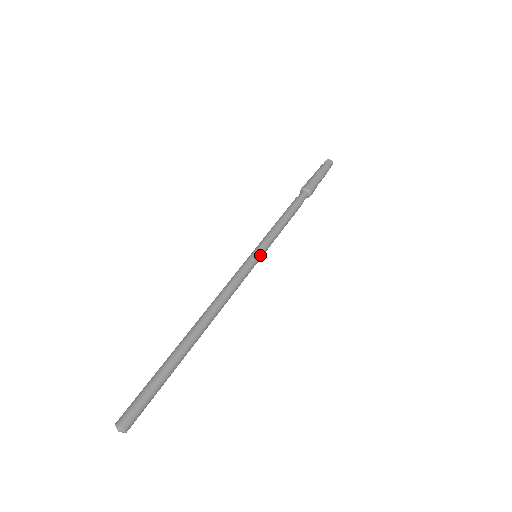
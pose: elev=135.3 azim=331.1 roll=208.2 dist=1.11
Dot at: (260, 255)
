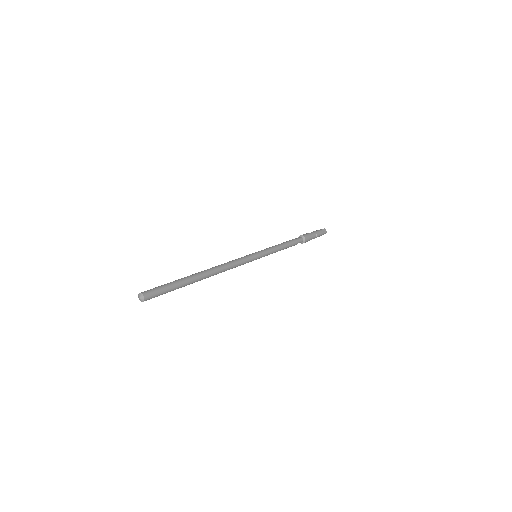
Dot at: (259, 257)
